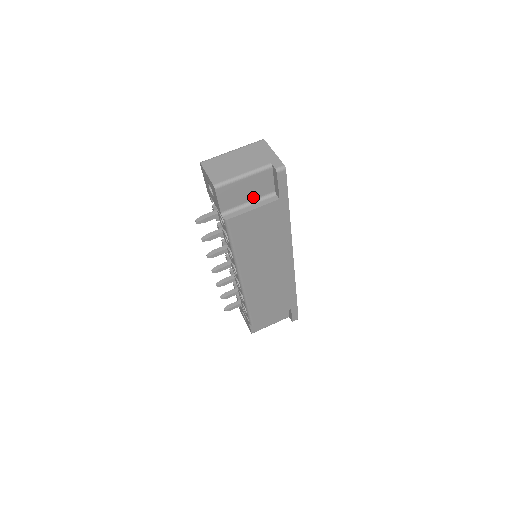
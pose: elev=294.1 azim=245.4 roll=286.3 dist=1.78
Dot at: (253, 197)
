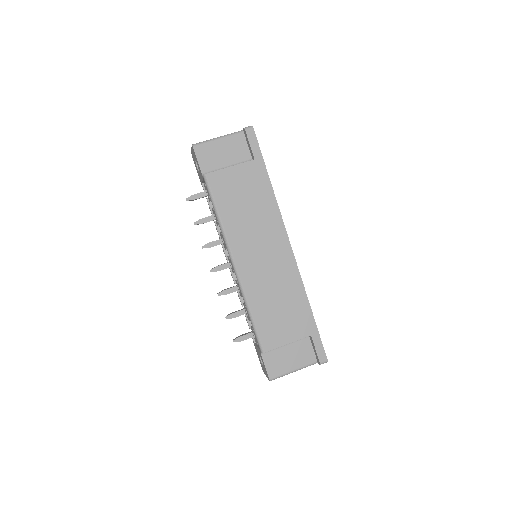
Dot at: (231, 162)
